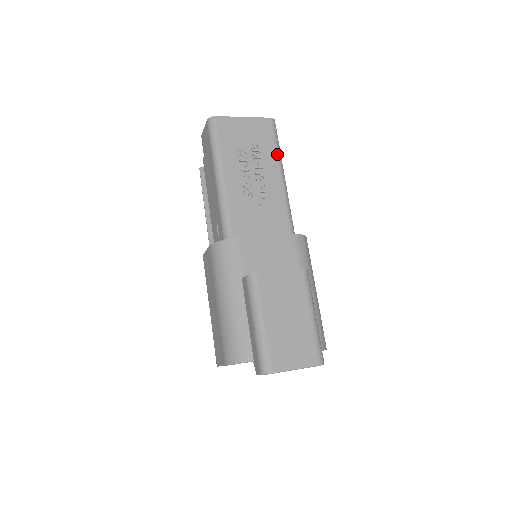
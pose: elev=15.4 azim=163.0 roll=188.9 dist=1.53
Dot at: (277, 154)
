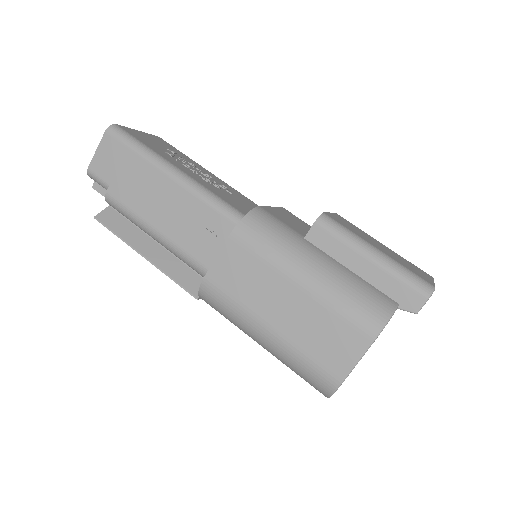
Dot at: (194, 161)
